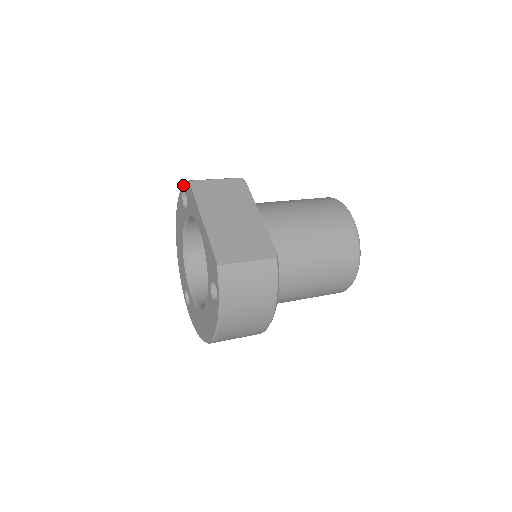
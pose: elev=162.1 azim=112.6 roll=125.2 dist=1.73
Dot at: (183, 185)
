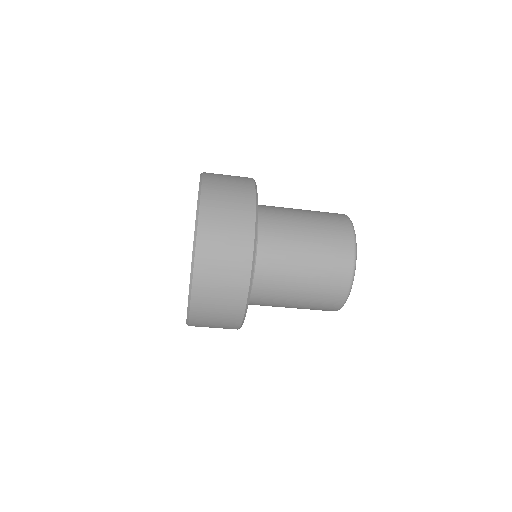
Dot at: occluded
